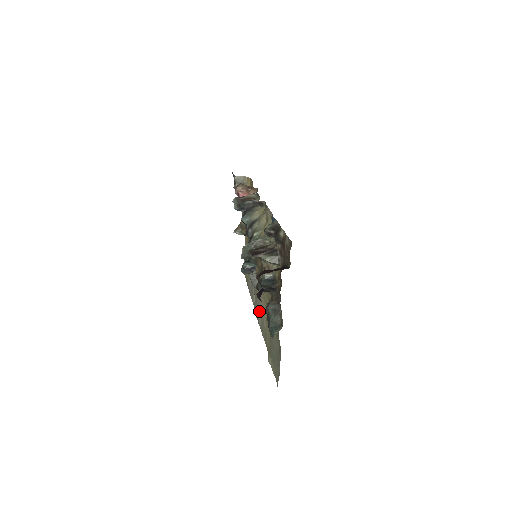
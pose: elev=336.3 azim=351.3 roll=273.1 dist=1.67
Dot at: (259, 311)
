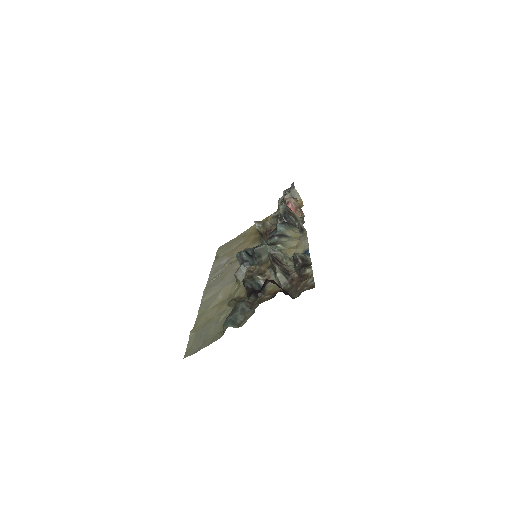
Dot at: (214, 291)
